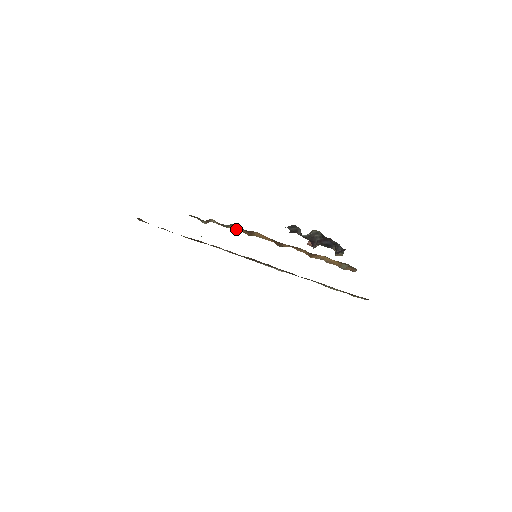
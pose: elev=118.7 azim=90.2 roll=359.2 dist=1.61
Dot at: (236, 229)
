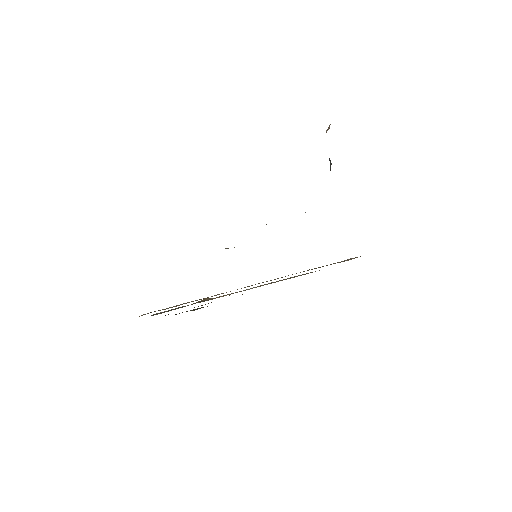
Dot at: occluded
